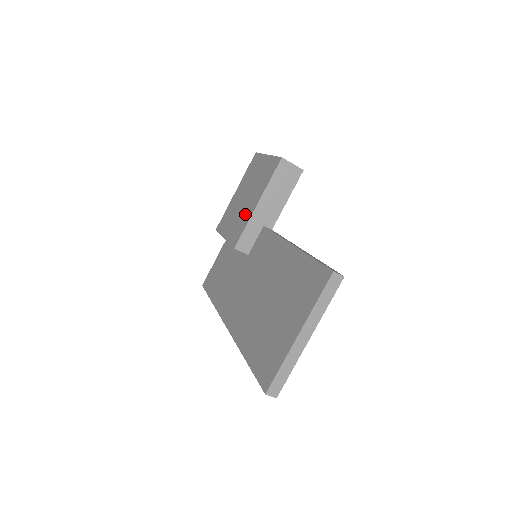
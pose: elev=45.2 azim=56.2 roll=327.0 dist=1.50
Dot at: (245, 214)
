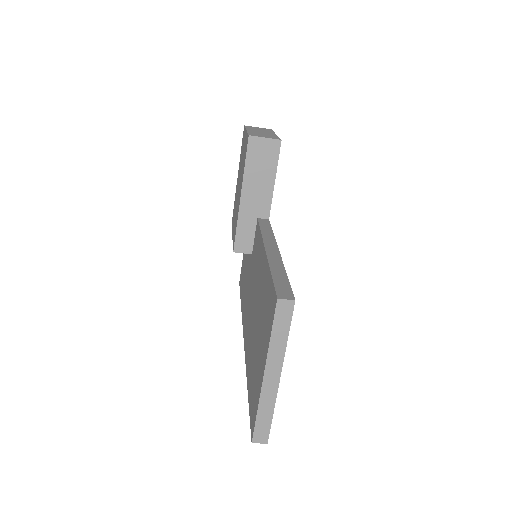
Dot at: (237, 209)
